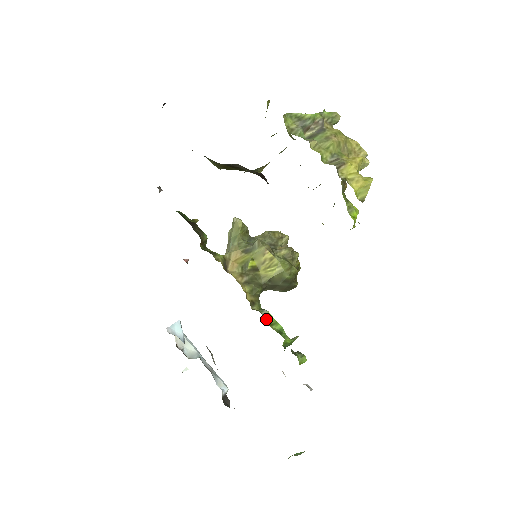
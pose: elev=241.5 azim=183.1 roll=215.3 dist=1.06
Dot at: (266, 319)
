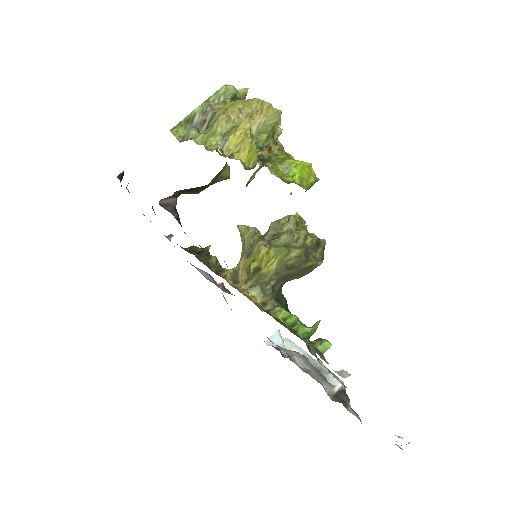
Dot at: (278, 316)
